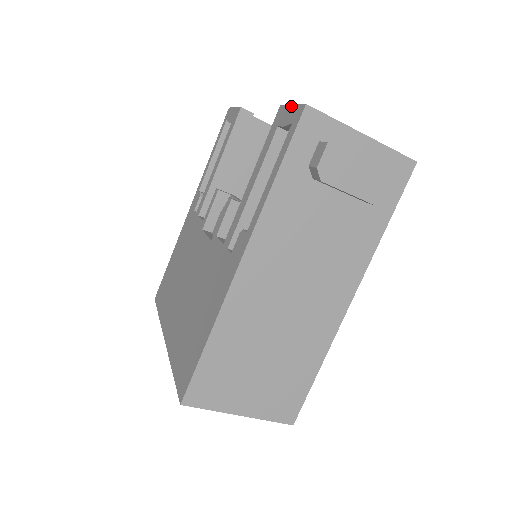
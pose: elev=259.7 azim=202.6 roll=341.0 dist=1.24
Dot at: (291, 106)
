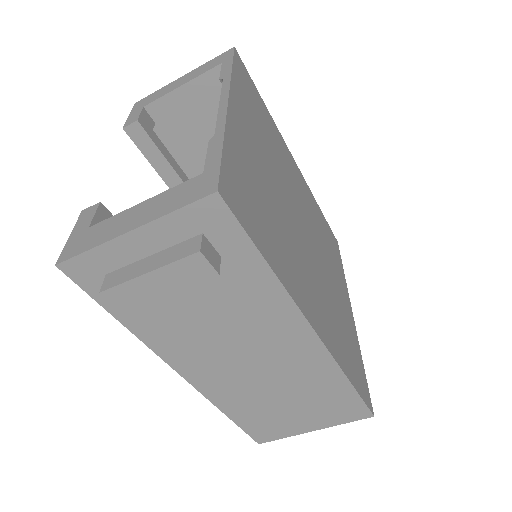
Dot at: (70, 238)
